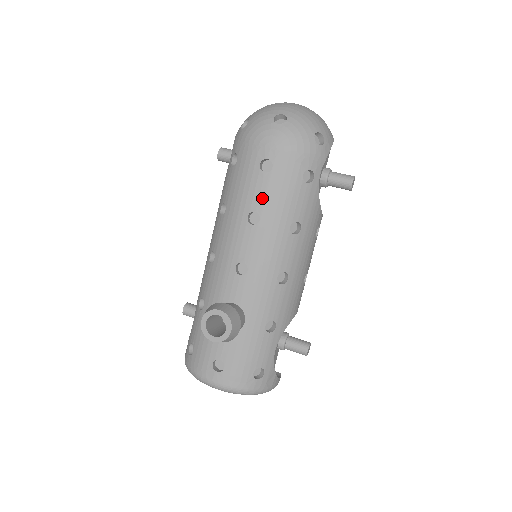
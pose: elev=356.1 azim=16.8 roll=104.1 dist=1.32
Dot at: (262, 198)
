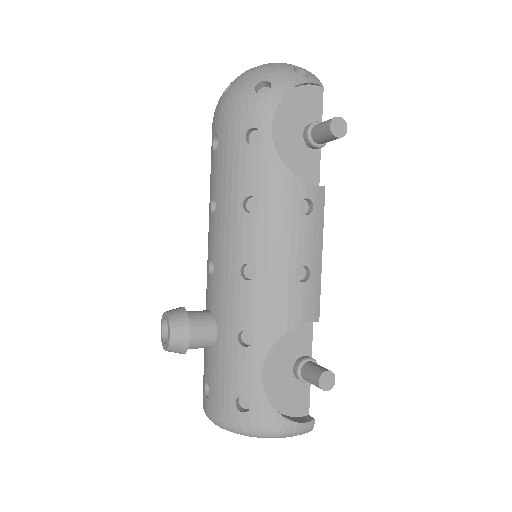
Dot at: (215, 180)
